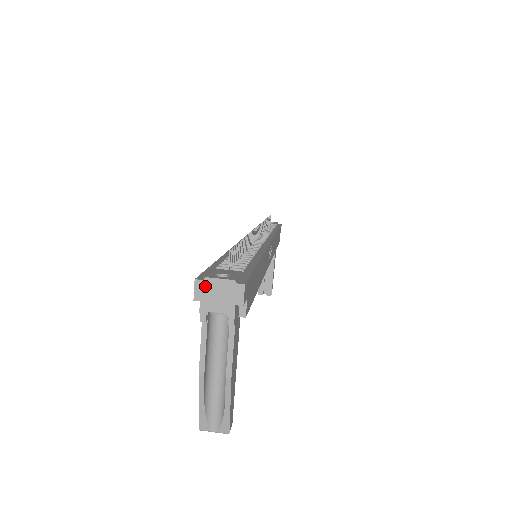
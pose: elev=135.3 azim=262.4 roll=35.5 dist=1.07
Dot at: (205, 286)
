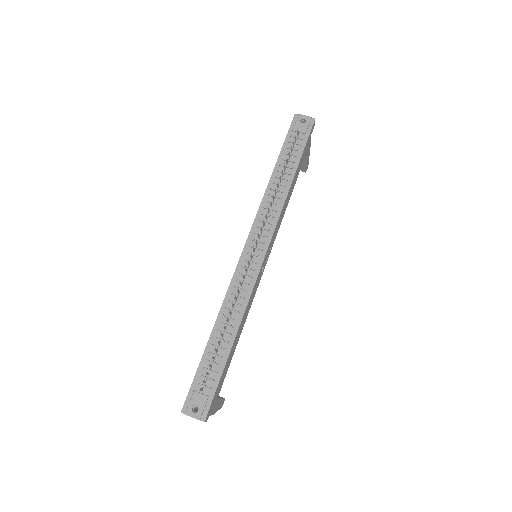
Dot at: occluded
